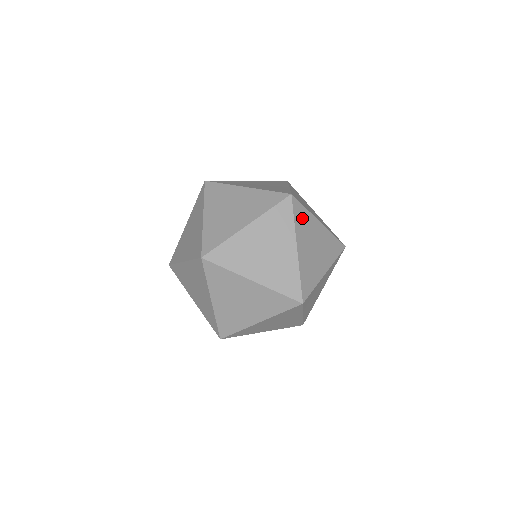
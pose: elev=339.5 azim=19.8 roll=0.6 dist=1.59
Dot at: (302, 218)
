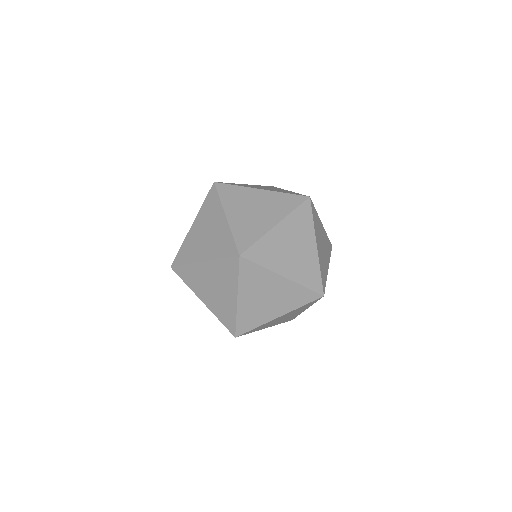
Dot at: (264, 252)
